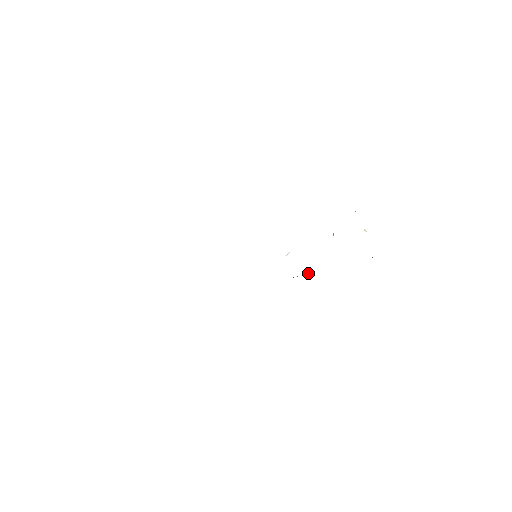
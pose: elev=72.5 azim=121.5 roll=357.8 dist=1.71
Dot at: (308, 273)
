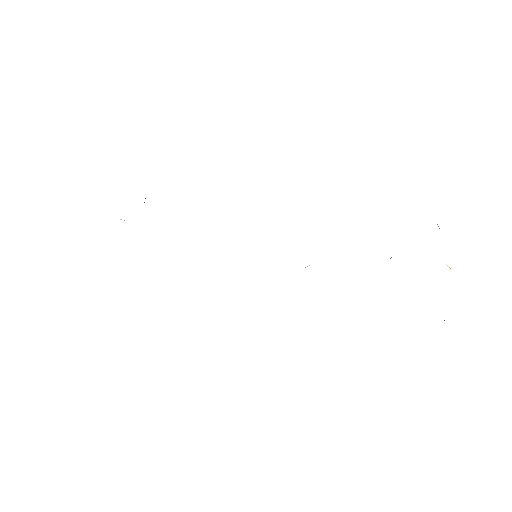
Dot at: occluded
